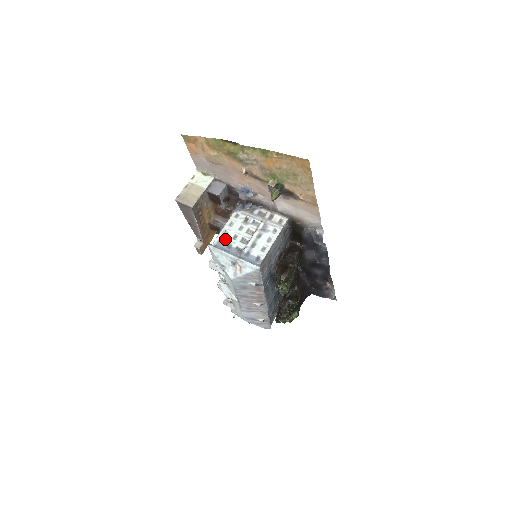
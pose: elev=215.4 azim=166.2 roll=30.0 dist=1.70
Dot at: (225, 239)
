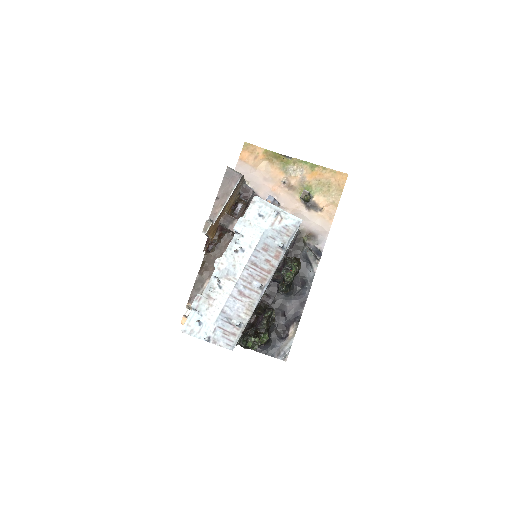
Dot at: occluded
